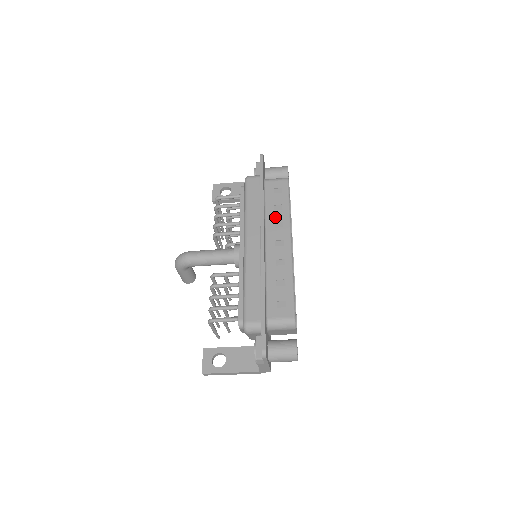
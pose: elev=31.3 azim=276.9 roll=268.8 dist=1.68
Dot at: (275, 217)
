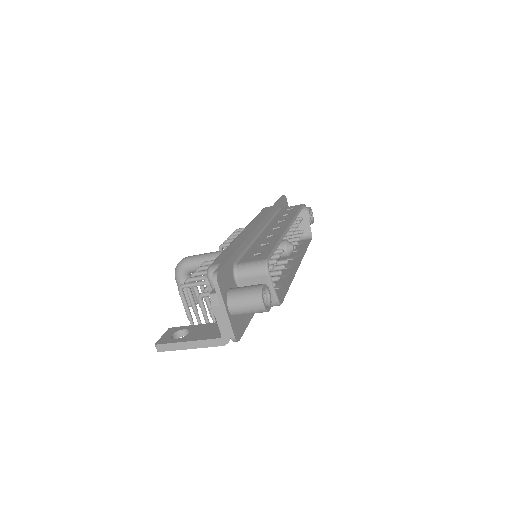
Dot at: (280, 219)
